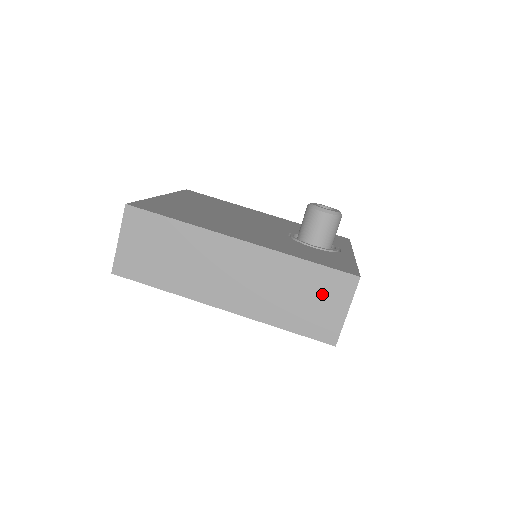
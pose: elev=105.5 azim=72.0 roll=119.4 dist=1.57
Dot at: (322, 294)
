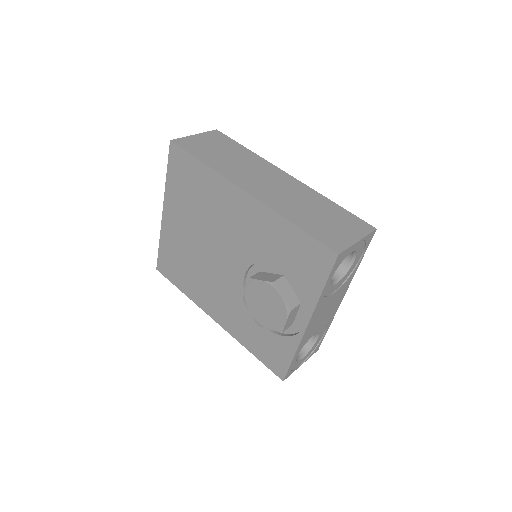
Dot at: (340, 222)
